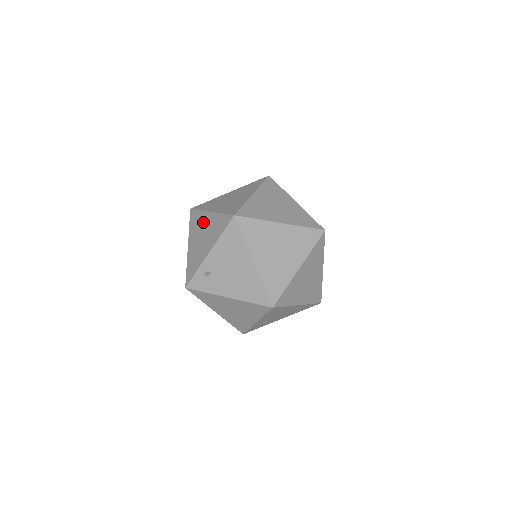
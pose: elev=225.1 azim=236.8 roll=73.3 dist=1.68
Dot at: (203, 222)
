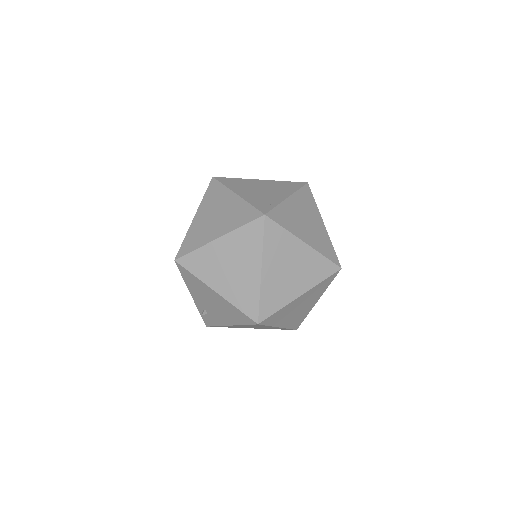
Dot at: occluded
